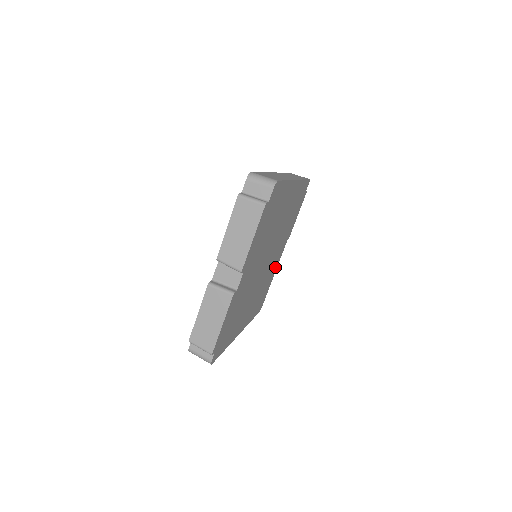
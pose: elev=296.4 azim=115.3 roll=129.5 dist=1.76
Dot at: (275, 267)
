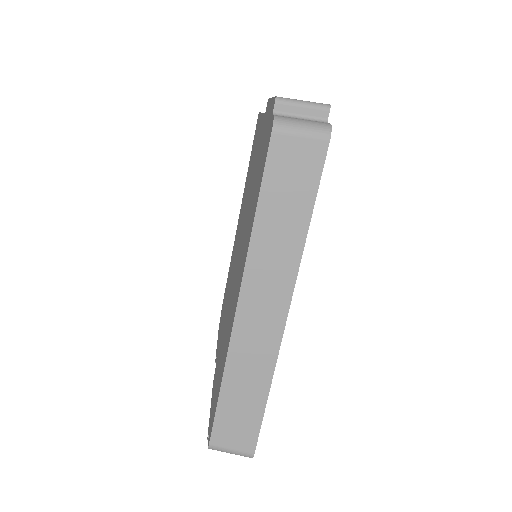
Dot at: occluded
